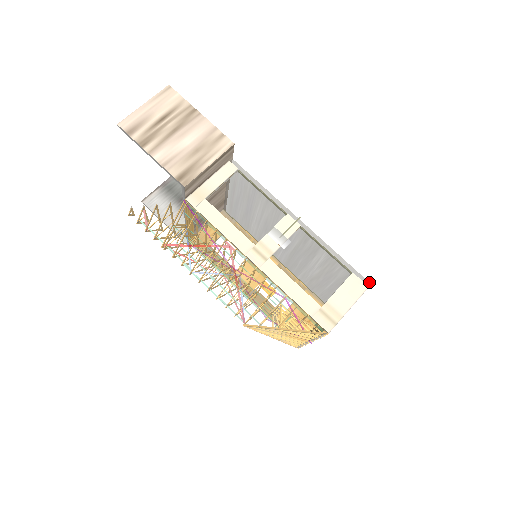
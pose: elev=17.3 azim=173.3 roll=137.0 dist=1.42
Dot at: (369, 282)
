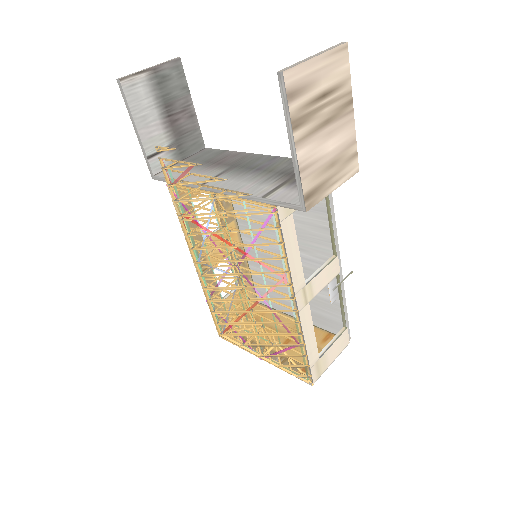
Dot at: occluded
